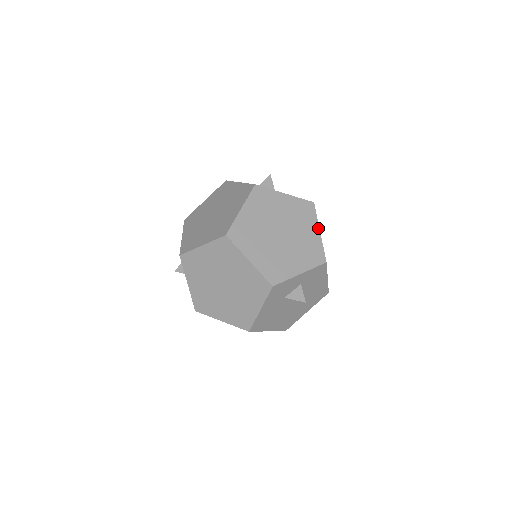
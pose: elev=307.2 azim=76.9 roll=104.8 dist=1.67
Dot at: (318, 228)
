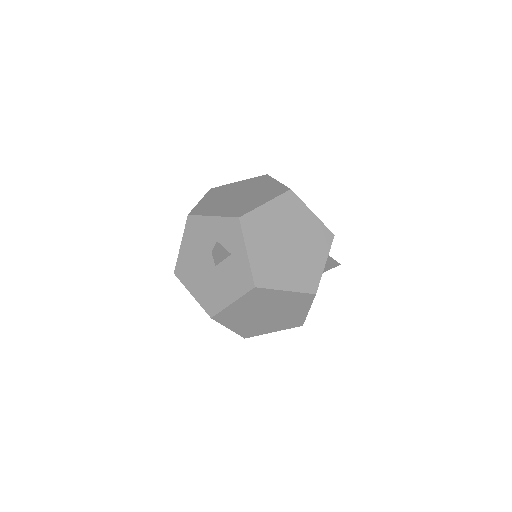
Dot at: occluded
